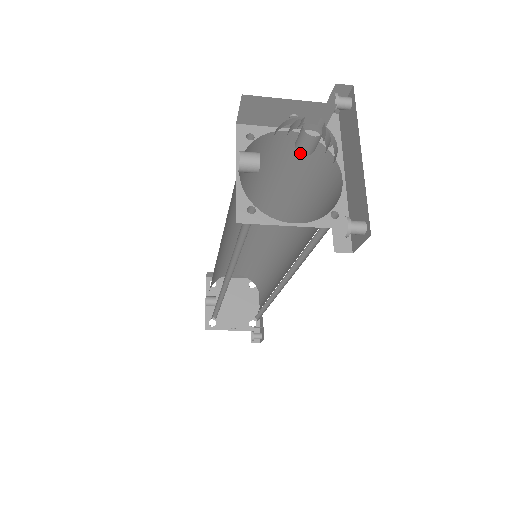
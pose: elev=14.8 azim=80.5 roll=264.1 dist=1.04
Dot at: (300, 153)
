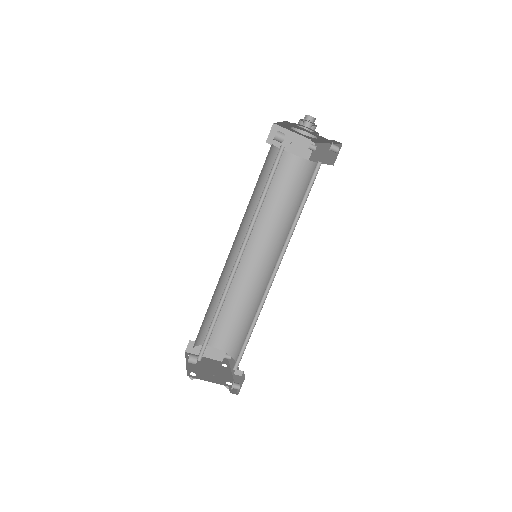
Dot at: occluded
